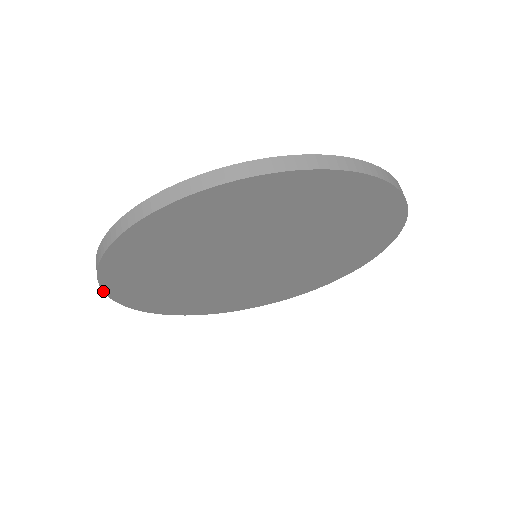
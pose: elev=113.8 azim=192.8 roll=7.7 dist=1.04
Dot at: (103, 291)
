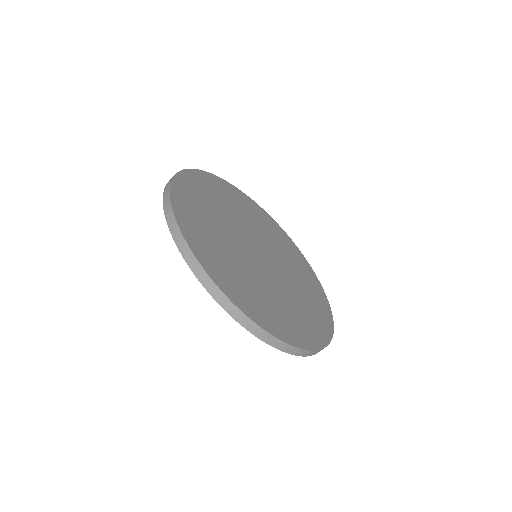
Dot at: occluded
